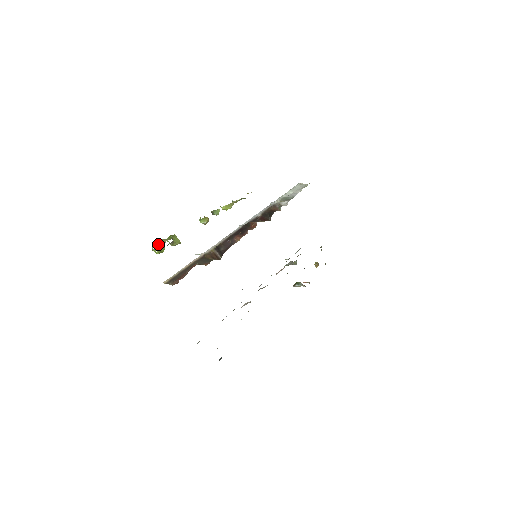
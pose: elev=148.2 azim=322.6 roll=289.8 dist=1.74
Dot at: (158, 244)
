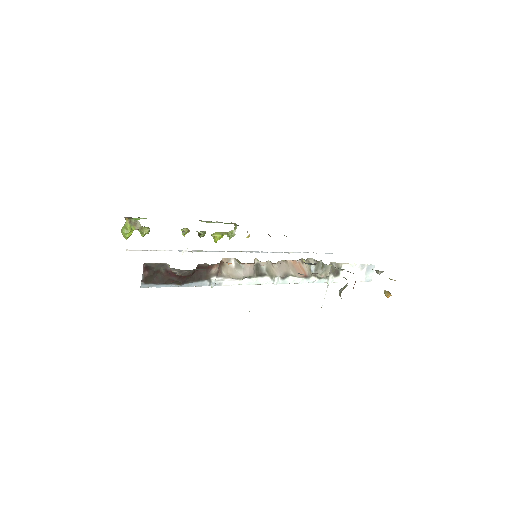
Dot at: (125, 225)
